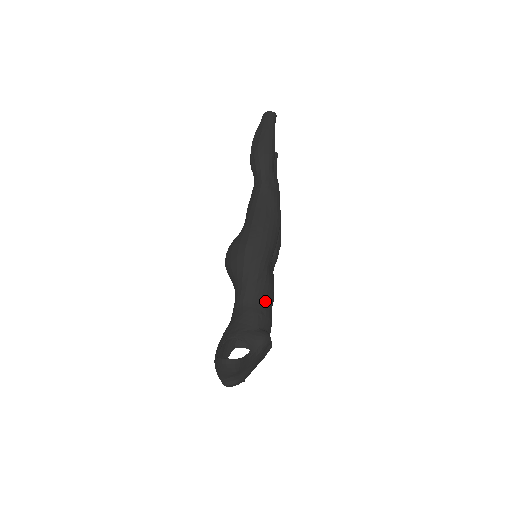
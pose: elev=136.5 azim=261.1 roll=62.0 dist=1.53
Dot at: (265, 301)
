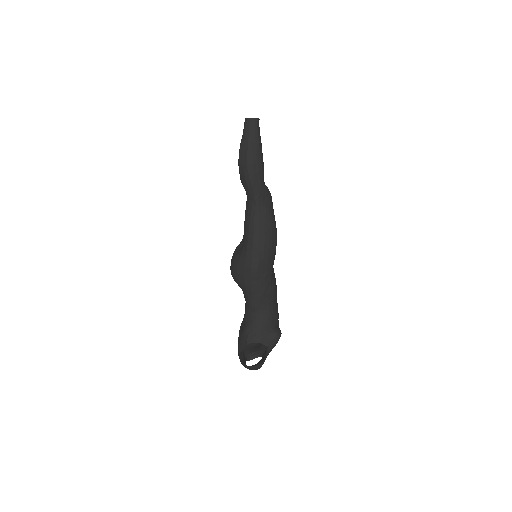
Dot at: (272, 304)
